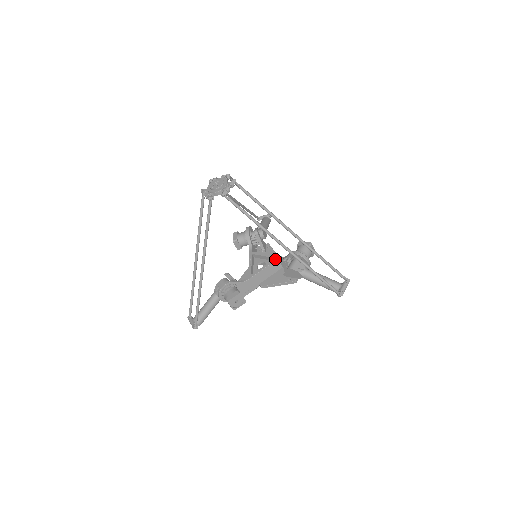
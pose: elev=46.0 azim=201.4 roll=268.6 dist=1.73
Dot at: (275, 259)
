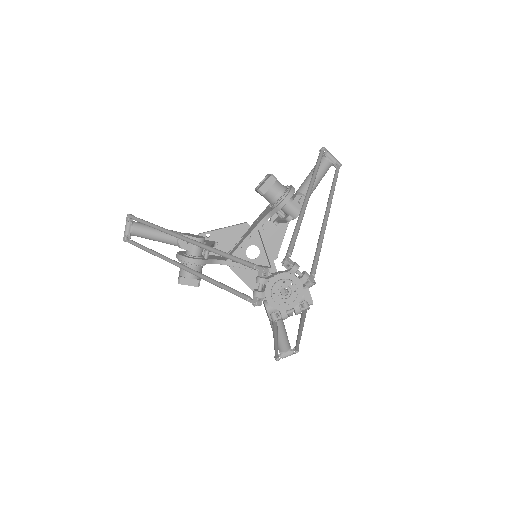
Dot at: (270, 270)
